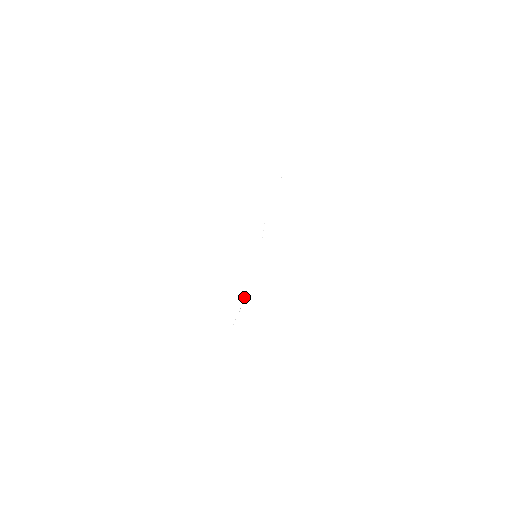
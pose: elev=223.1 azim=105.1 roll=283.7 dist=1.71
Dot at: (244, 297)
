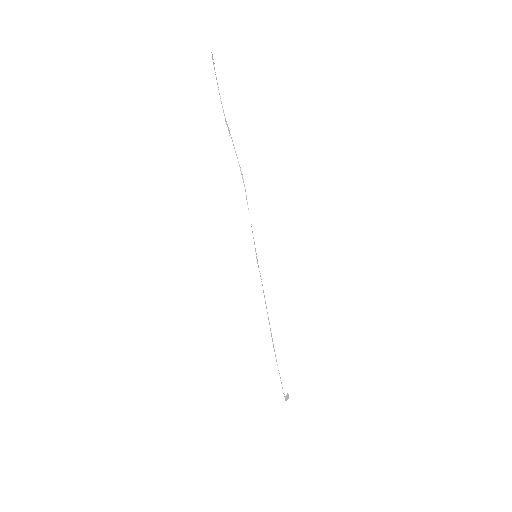
Dot at: (271, 335)
